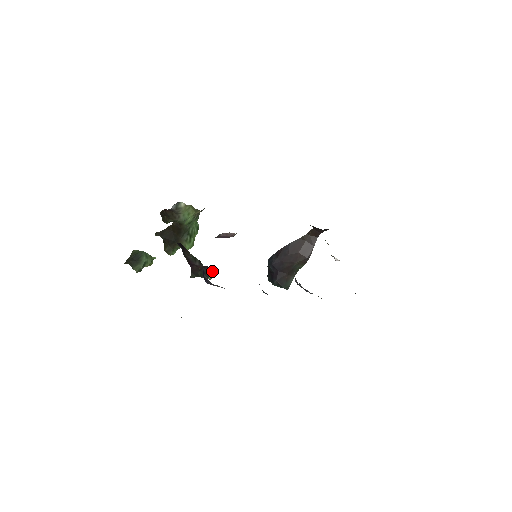
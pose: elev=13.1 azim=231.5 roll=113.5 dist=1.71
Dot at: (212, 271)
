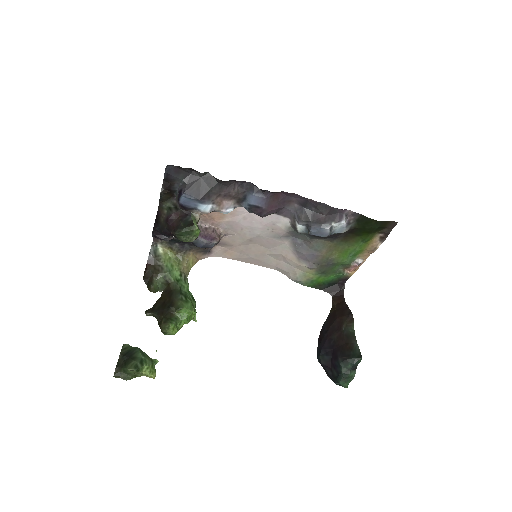
Dot at: (196, 223)
